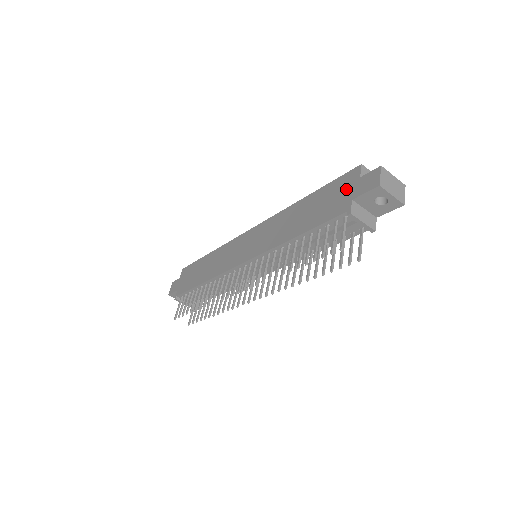
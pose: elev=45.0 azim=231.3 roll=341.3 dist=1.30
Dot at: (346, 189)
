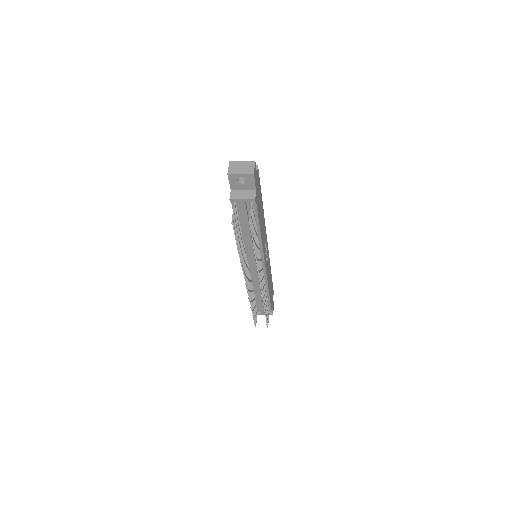
Dot at: occluded
